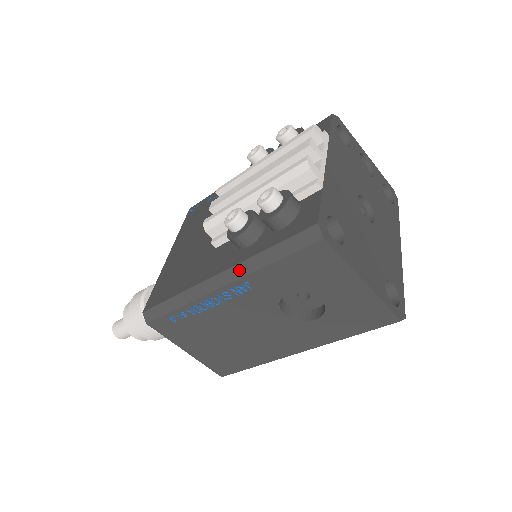
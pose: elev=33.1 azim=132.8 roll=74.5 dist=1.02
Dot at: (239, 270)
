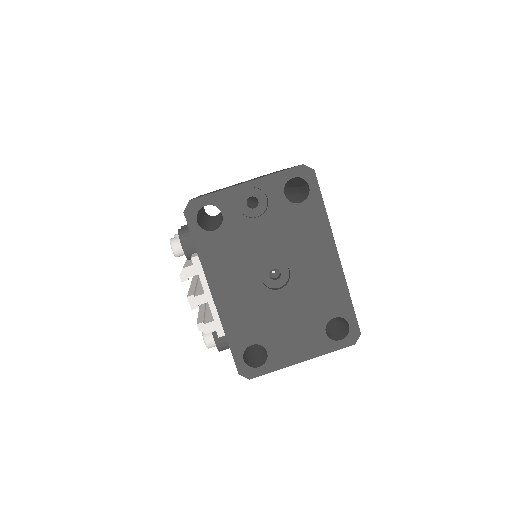
Dot at: occluded
